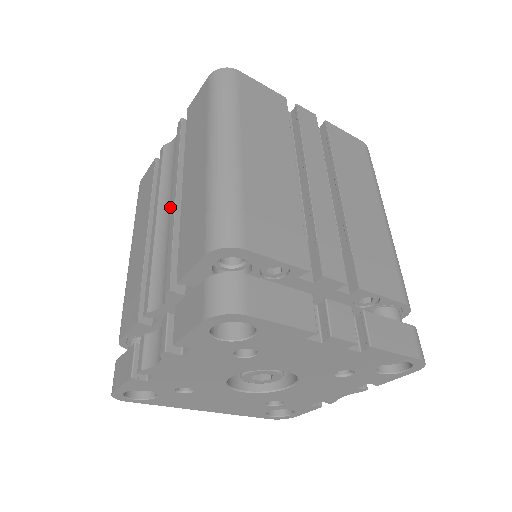
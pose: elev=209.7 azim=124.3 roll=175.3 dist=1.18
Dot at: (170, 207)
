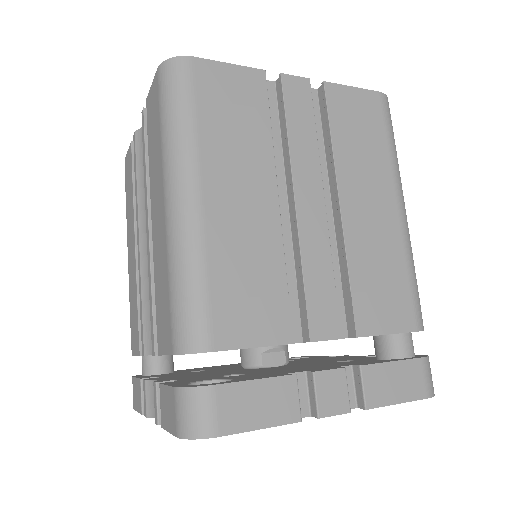
Dot at: occluded
